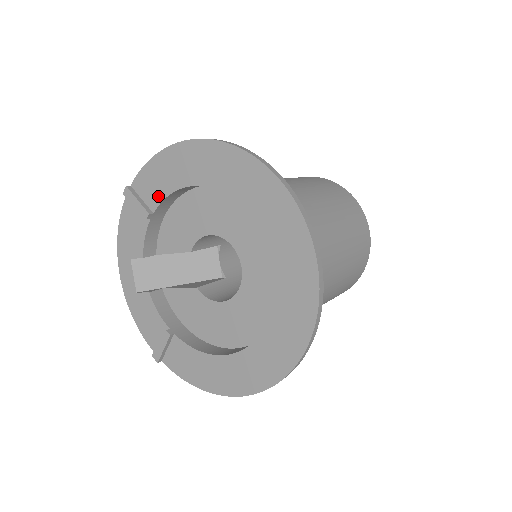
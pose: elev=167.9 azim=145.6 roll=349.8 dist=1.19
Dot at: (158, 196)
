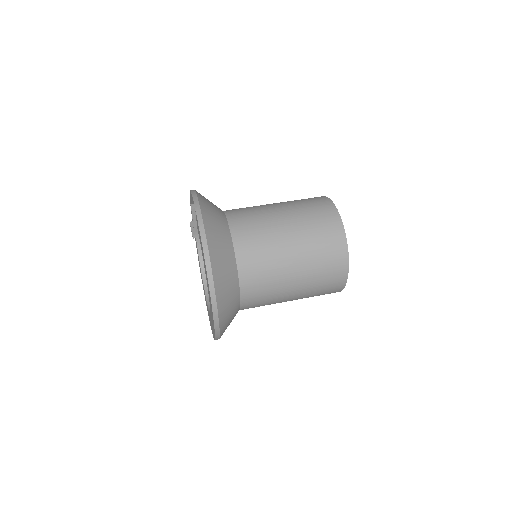
Dot at: occluded
